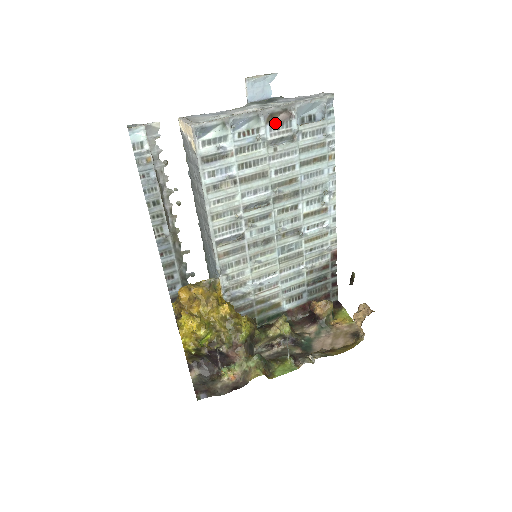
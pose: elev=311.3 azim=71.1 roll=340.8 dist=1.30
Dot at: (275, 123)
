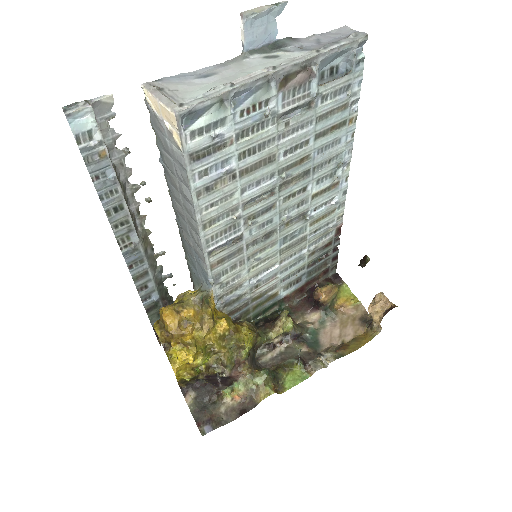
Dot at: (290, 88)
